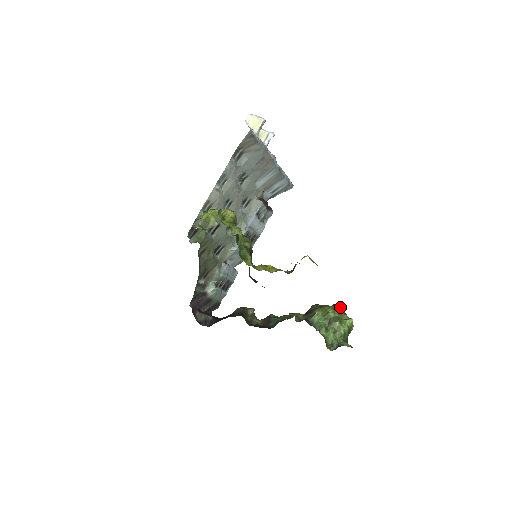
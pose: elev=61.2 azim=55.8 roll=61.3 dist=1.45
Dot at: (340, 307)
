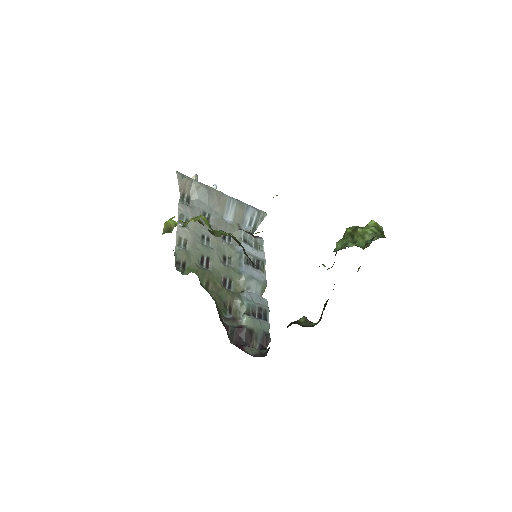
Dot at: occluded
